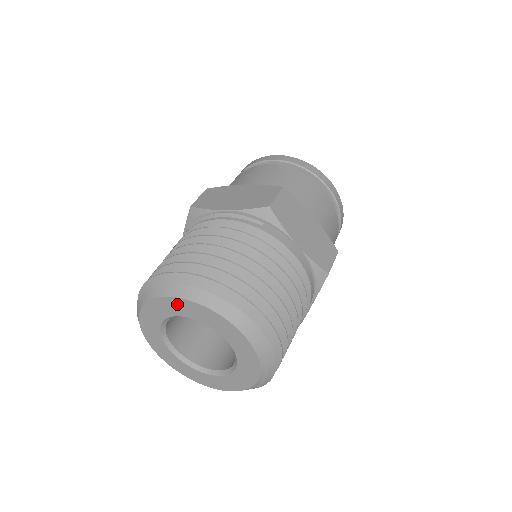
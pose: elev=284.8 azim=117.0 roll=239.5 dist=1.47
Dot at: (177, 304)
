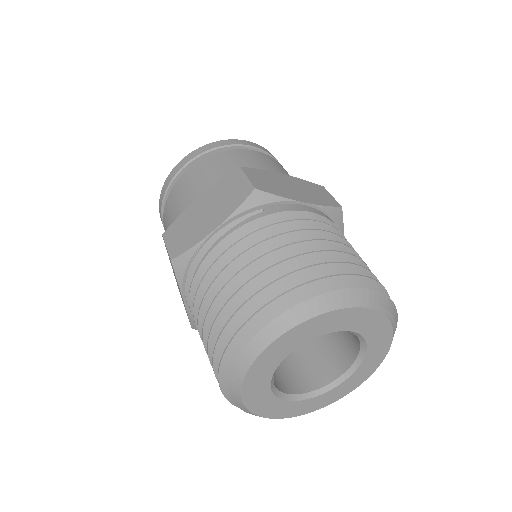
Dot at: (283, 343)
